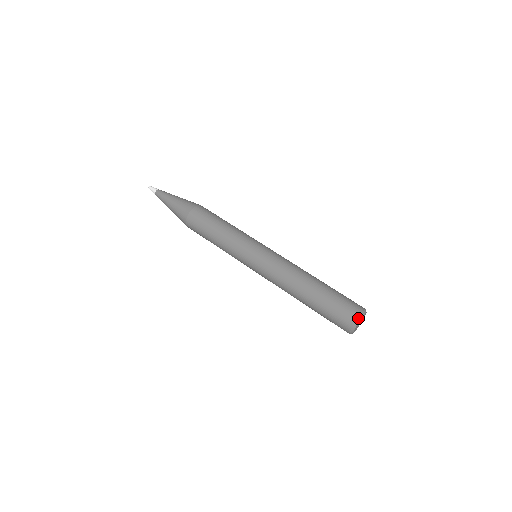
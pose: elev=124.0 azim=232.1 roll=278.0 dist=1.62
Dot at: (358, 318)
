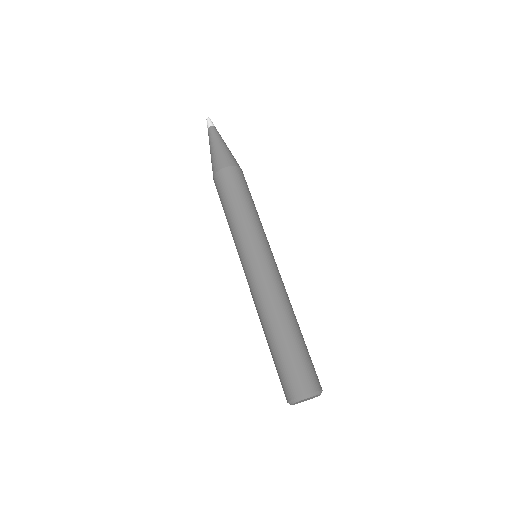
Dot at: (314, 392)
